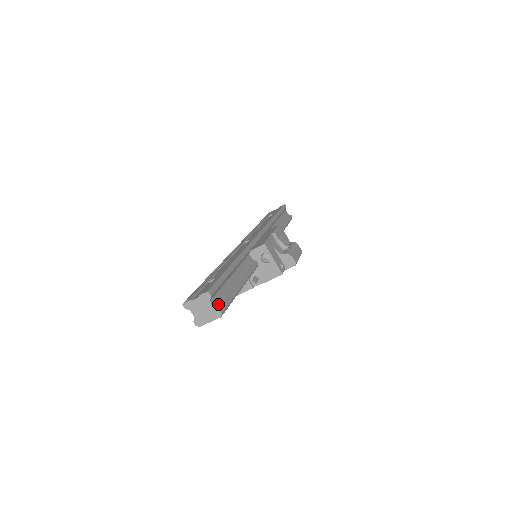
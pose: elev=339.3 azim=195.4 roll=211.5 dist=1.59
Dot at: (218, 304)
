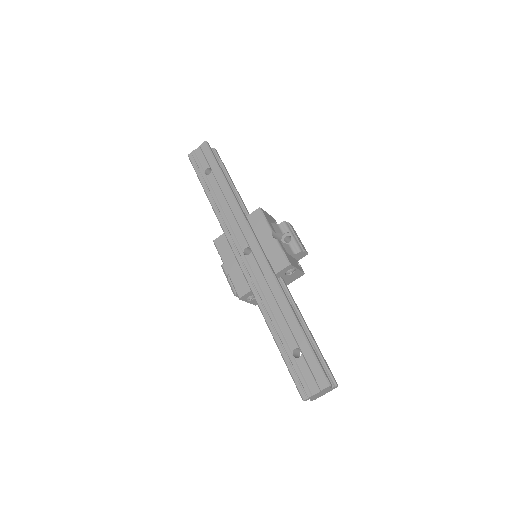
Dot at: (329, 379)
